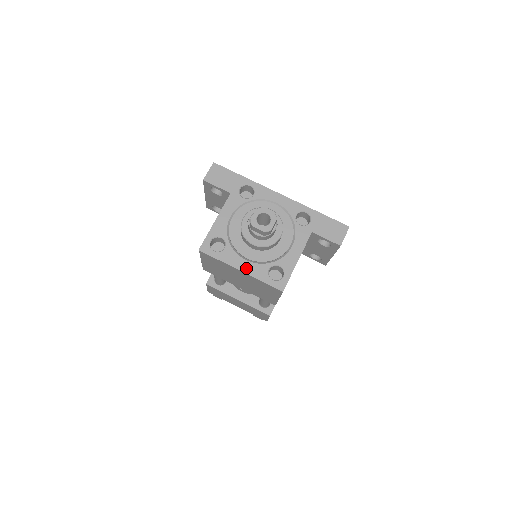
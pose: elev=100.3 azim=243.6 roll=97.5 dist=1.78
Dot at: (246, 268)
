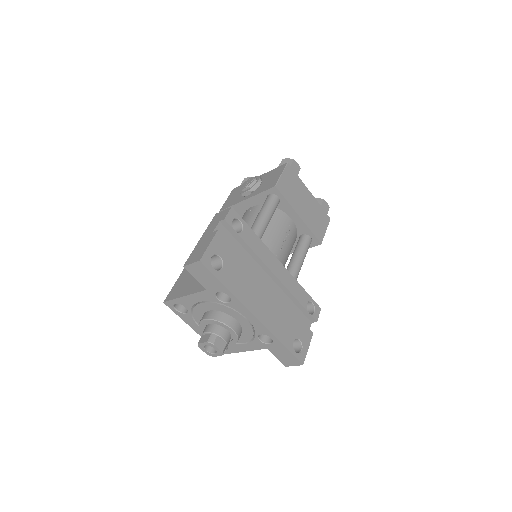
Dot at: (198, 331)
